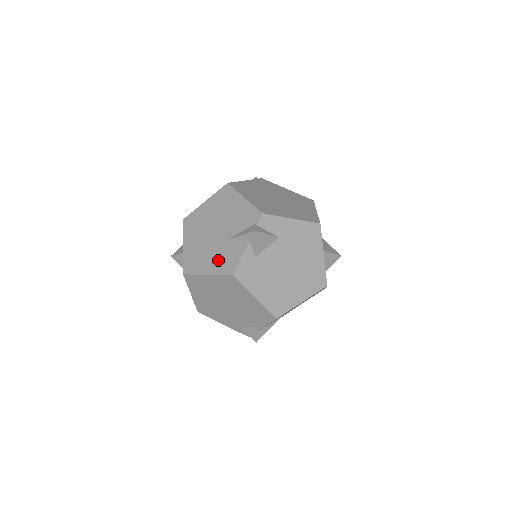
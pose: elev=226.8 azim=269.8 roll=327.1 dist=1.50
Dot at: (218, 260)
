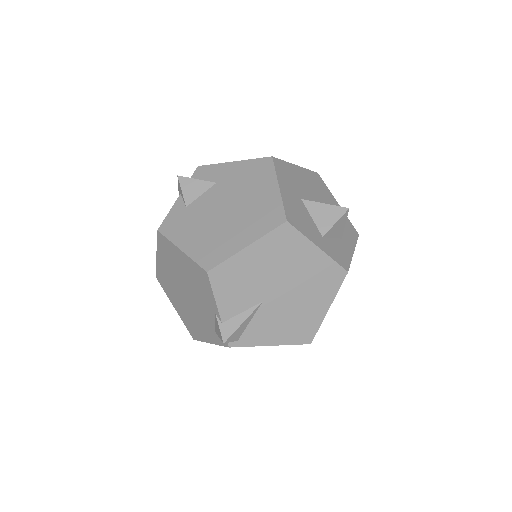
Dot at: occluded
